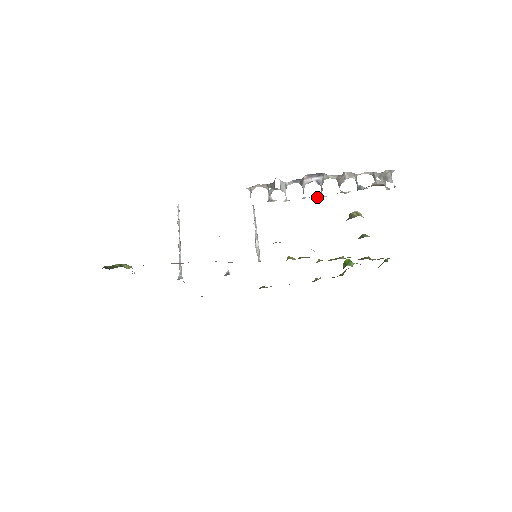
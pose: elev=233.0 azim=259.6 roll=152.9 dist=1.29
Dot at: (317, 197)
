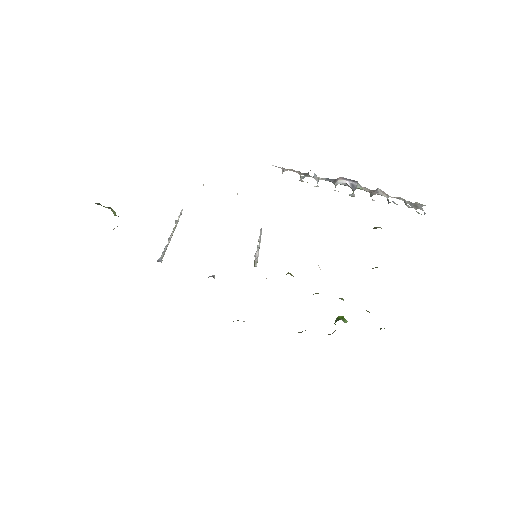
Dot at: (349, 194)
